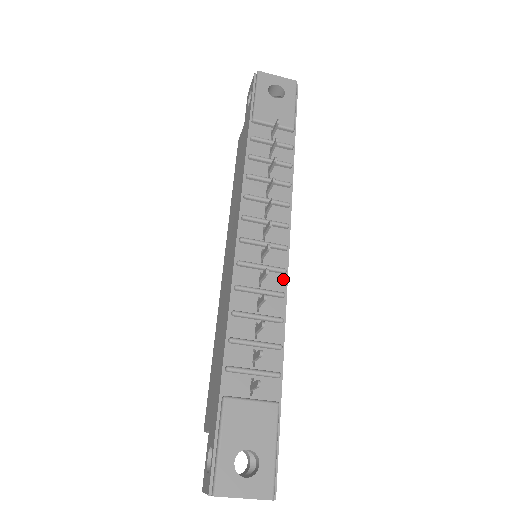
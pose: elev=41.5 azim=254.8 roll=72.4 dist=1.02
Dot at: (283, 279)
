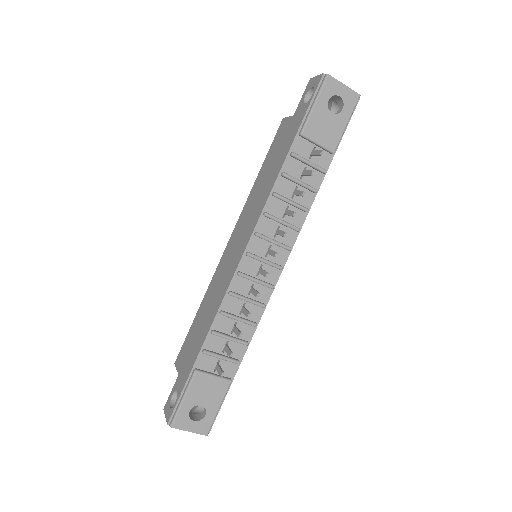
Dot at: (269, 292)
